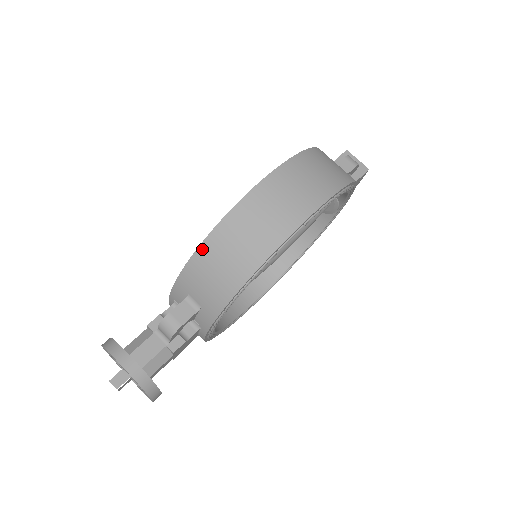
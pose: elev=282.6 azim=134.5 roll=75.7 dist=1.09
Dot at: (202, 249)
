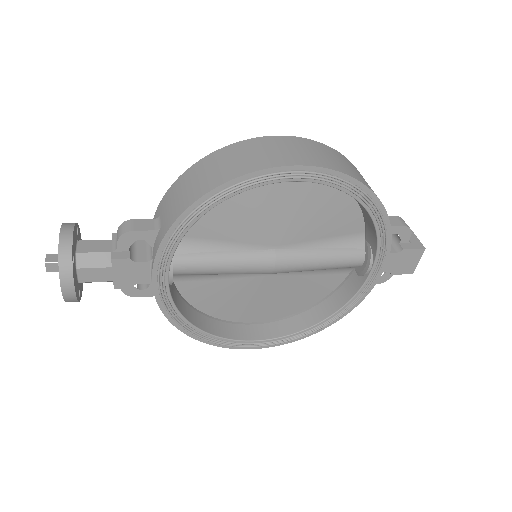
Dot at: (190, 169)
